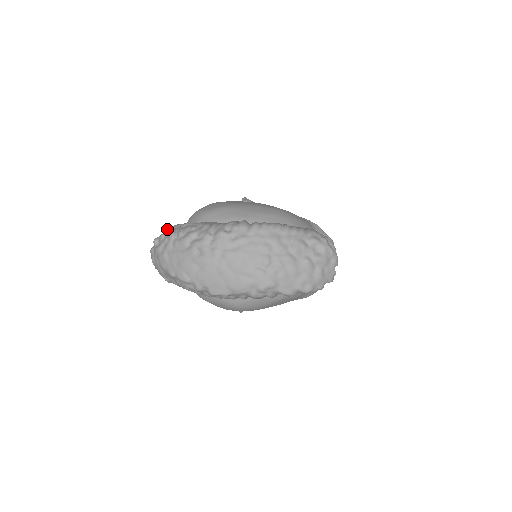
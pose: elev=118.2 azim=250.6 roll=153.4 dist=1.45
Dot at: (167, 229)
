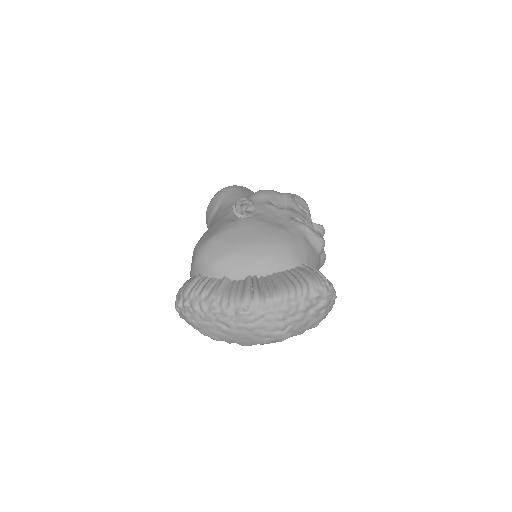
Dot at: (186, 294)
